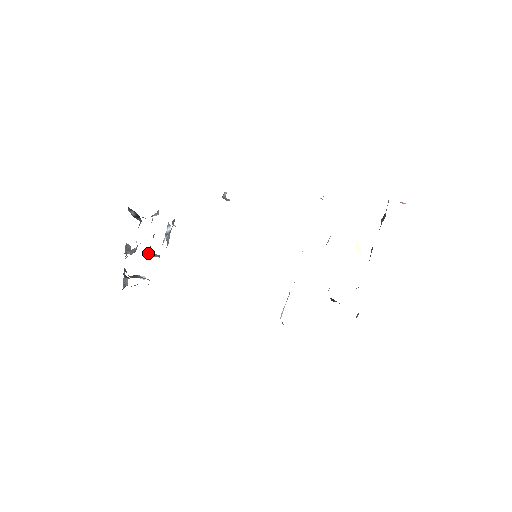
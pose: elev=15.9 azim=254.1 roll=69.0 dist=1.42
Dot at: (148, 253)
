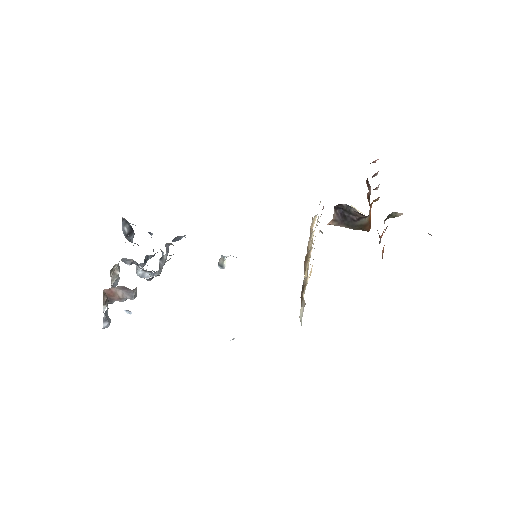
Dot at: (138, 273)
